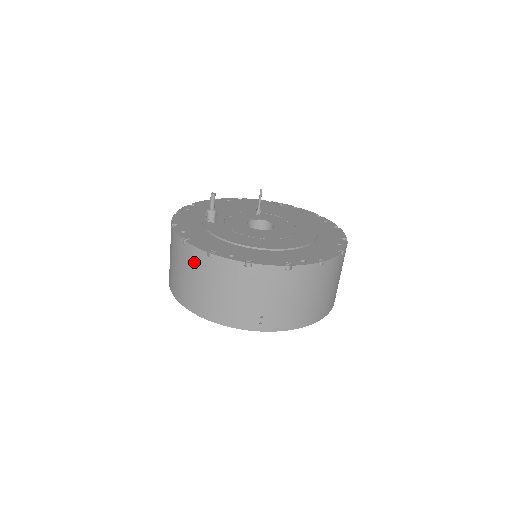
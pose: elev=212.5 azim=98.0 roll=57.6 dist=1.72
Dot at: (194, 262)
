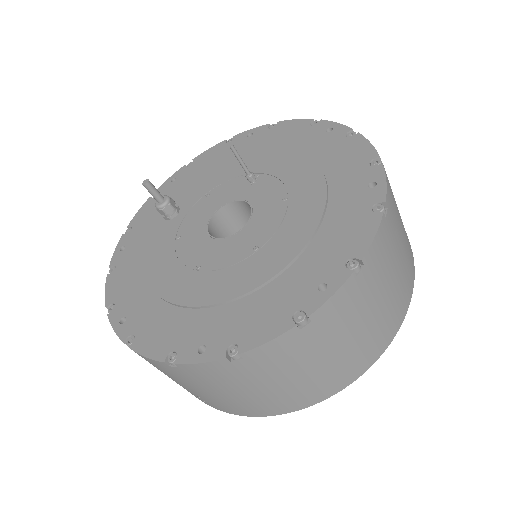
Dot at: occluded
